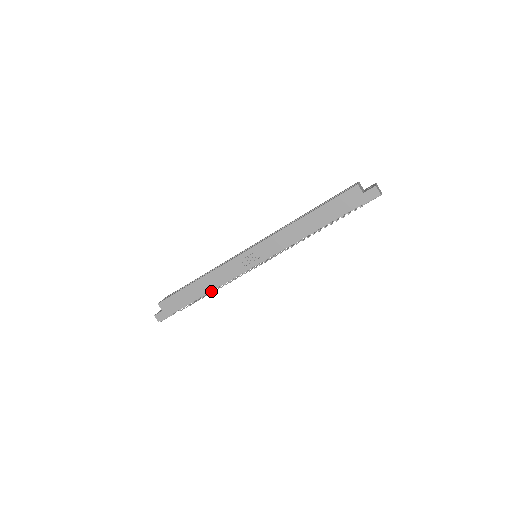
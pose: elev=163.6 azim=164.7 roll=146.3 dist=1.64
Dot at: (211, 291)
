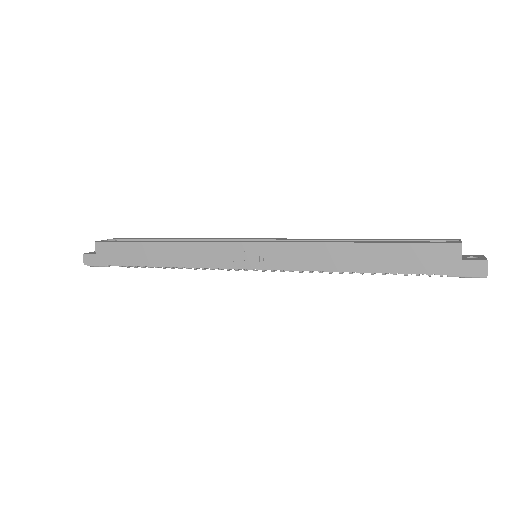
Dot at: occluded
